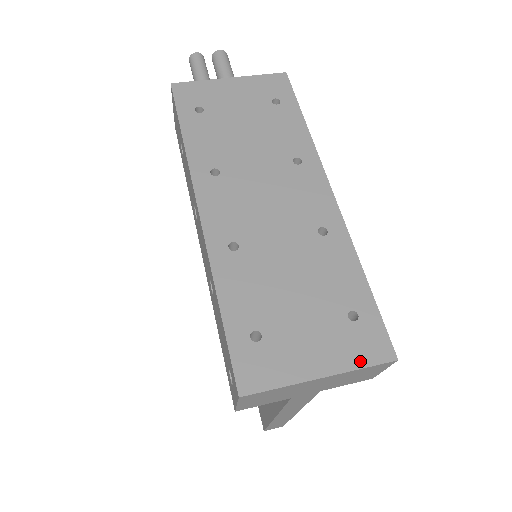
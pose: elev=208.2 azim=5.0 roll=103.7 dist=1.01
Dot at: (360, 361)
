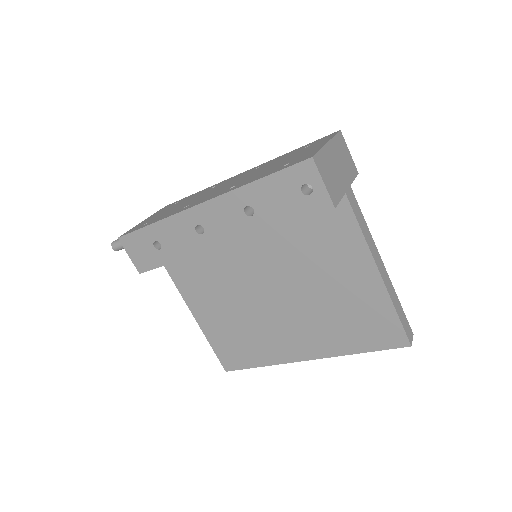
Dot at: (330, 137)
